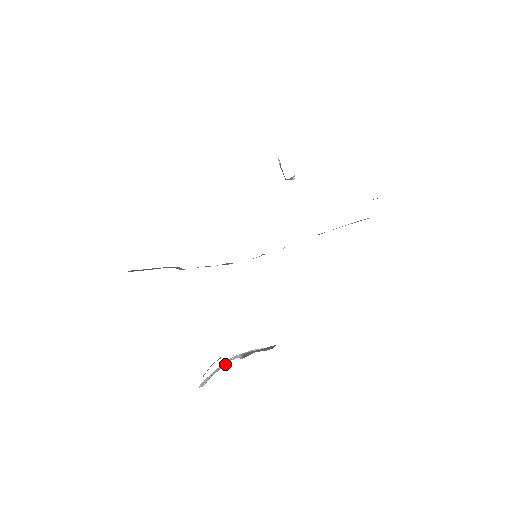
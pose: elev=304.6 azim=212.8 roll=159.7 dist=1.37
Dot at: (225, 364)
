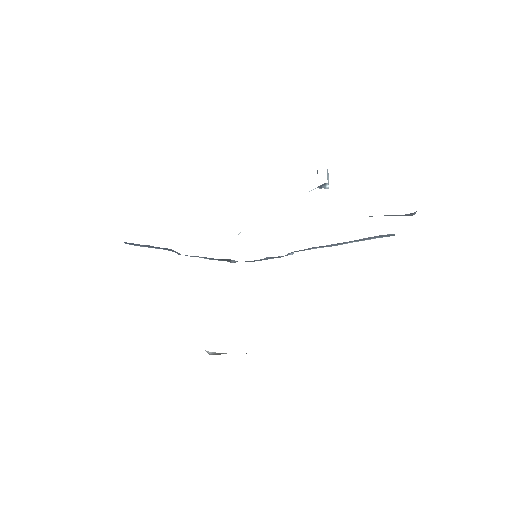
Dot at: occluded
